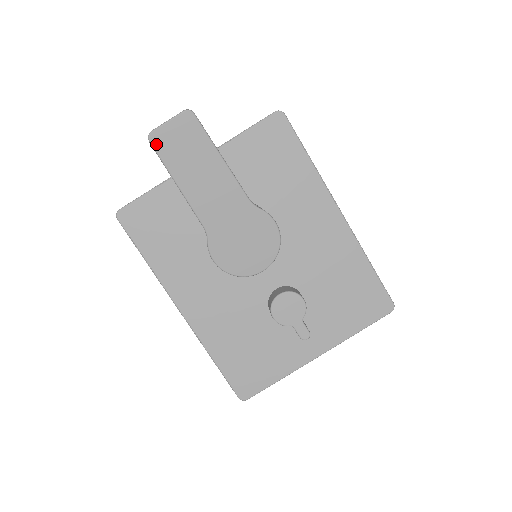
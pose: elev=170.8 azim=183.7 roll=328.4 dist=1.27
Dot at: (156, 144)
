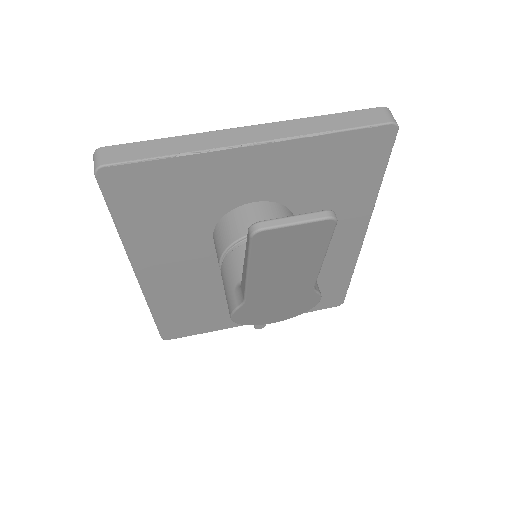
Dot at: (257, 241)
